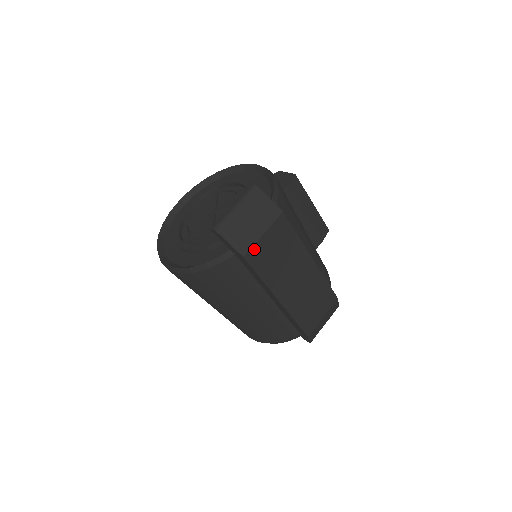
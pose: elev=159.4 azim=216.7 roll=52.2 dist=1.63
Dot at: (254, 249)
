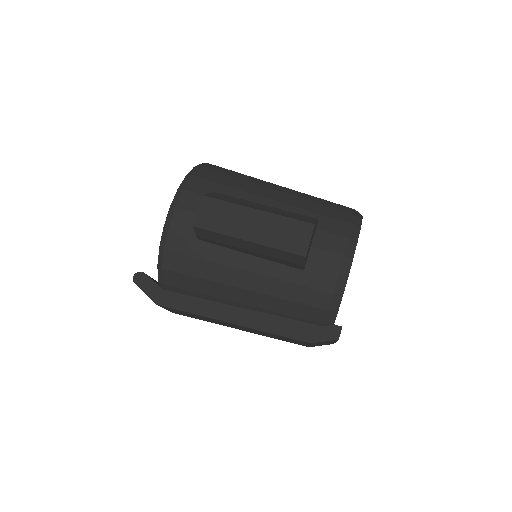
Dot at: (172, 311)
